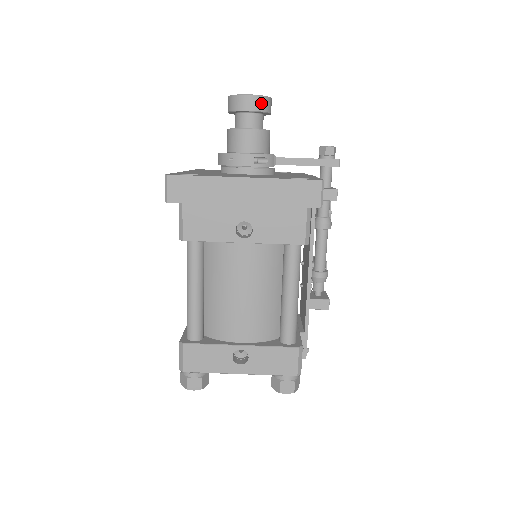
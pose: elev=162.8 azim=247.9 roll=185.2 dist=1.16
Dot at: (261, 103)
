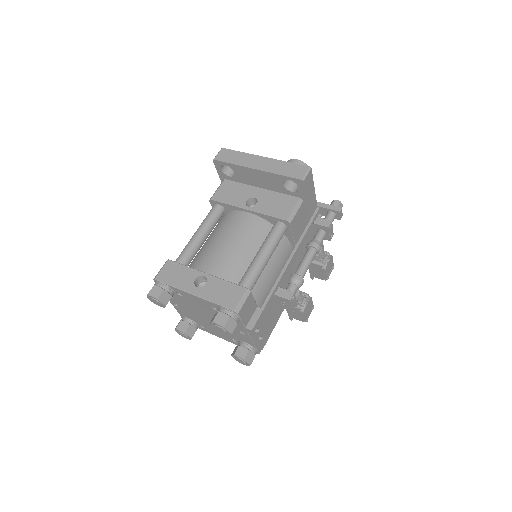
Dot at: occluded
